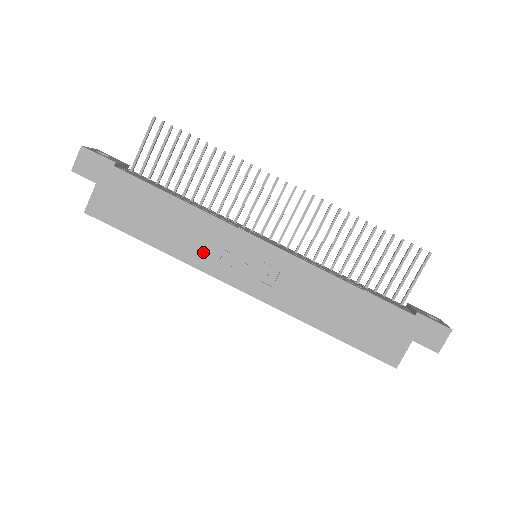
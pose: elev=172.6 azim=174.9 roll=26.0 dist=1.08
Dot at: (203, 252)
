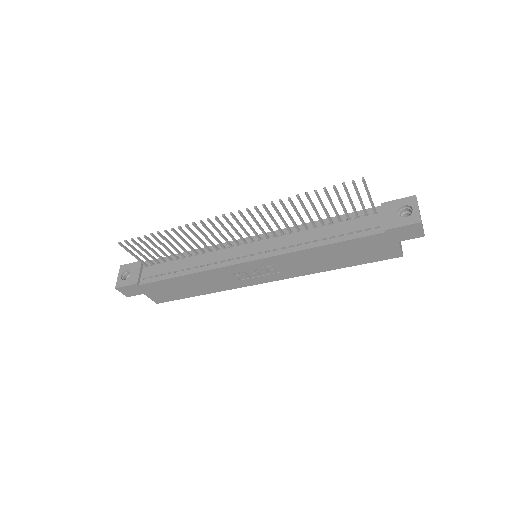
Dot at: (227, 283)
